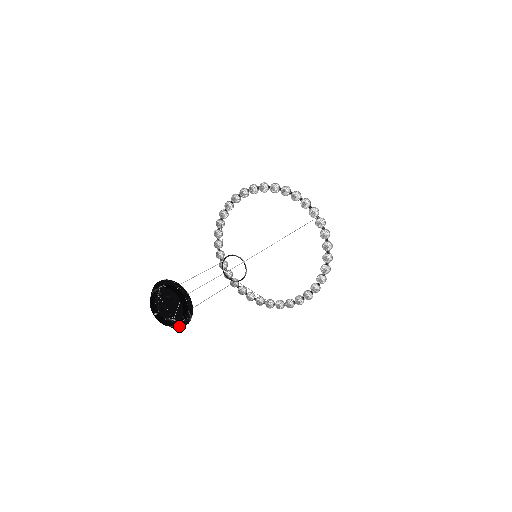
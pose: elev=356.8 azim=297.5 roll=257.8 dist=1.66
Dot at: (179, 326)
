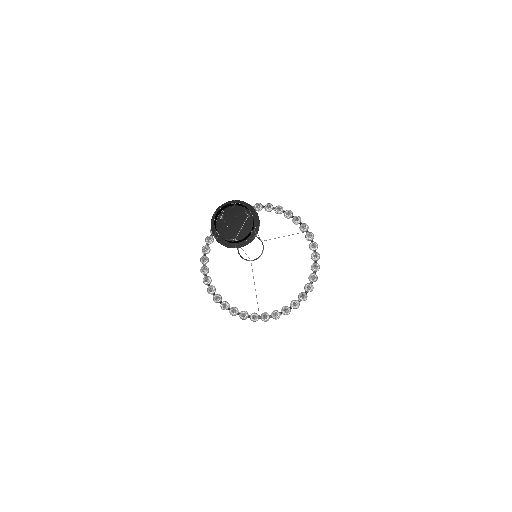
Dot at: (240, 245)
